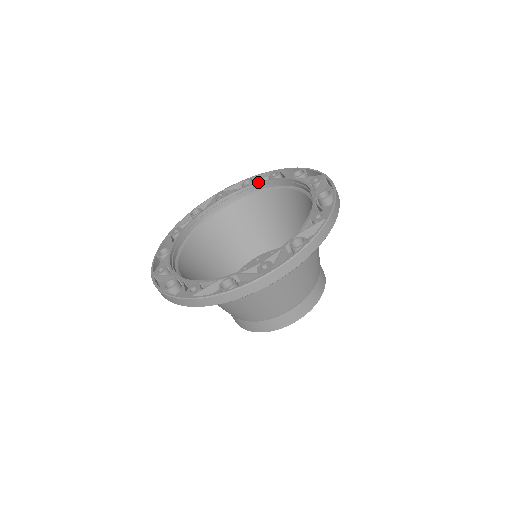
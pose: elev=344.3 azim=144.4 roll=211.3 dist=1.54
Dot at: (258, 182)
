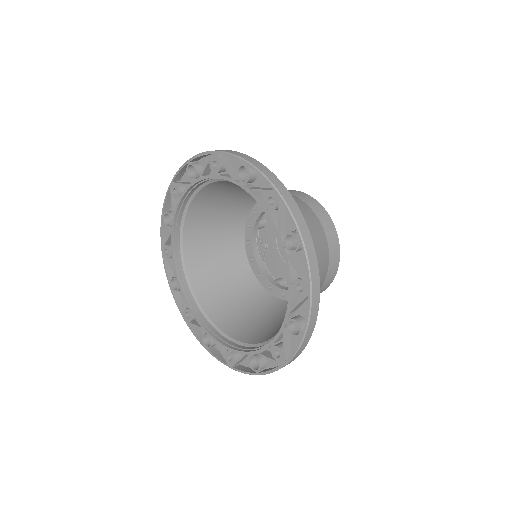
Dot at: (204, 178)
